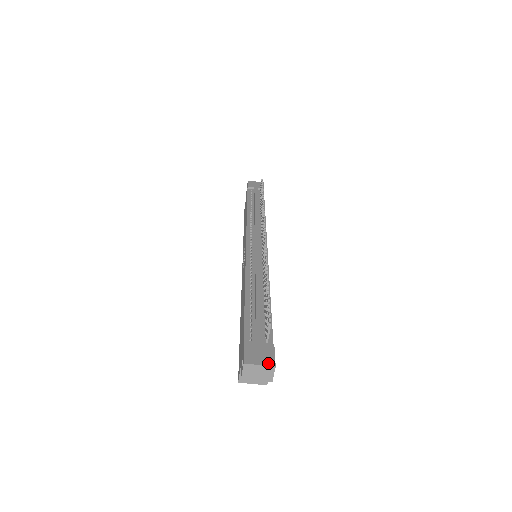
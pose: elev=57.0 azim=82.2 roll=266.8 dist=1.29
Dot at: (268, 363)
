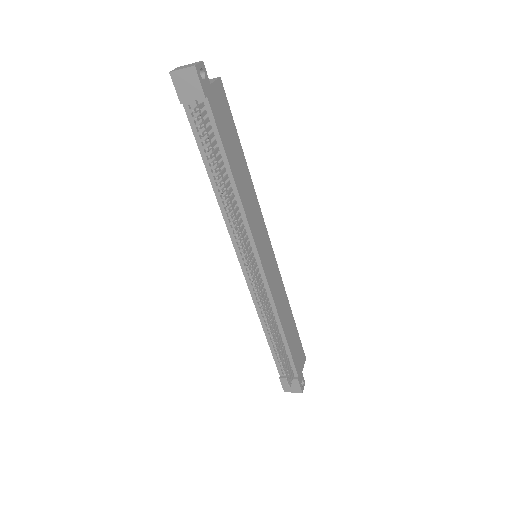
Dot at: (298, 392)
